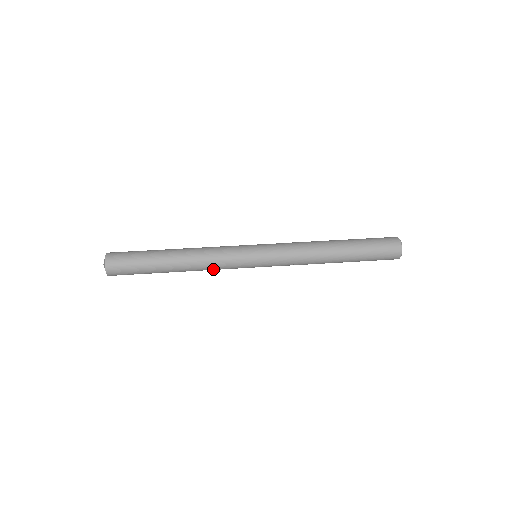
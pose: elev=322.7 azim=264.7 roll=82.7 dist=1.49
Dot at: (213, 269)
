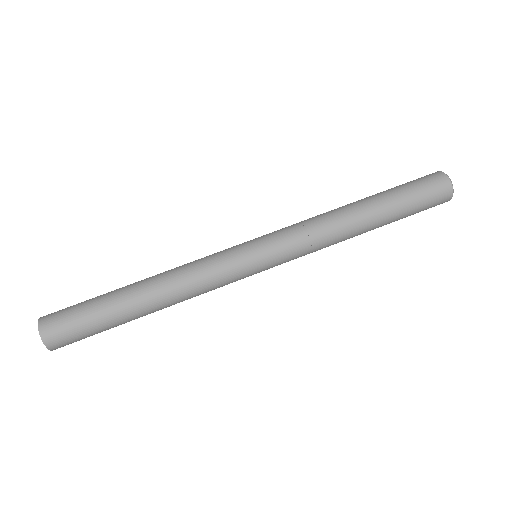
Dot at: occluded
